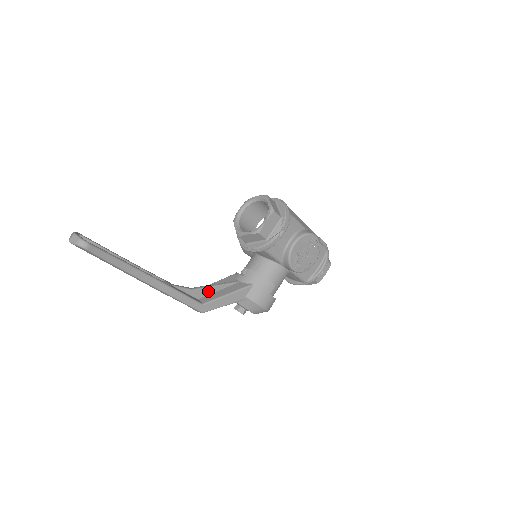
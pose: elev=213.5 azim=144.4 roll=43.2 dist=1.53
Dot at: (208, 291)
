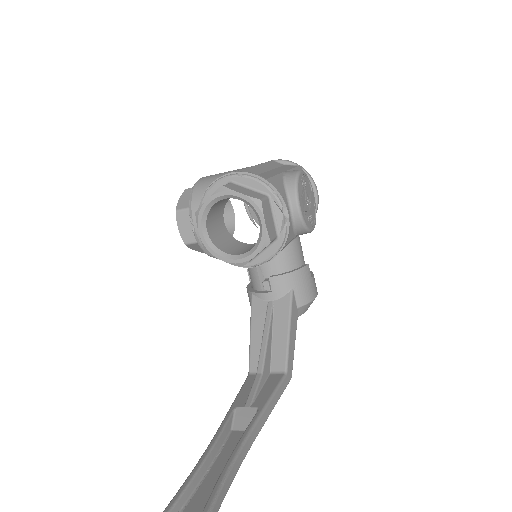
Dot at: (268, 352)
